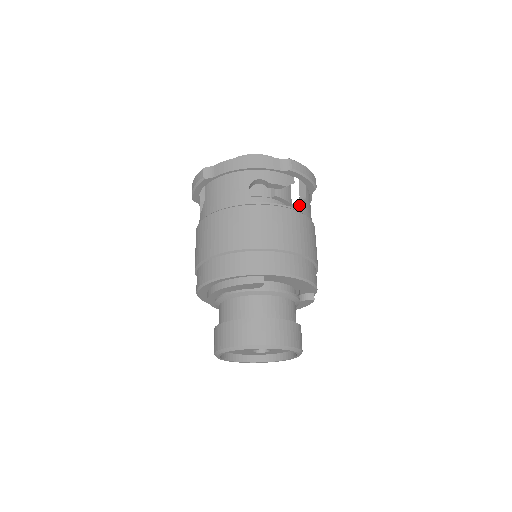
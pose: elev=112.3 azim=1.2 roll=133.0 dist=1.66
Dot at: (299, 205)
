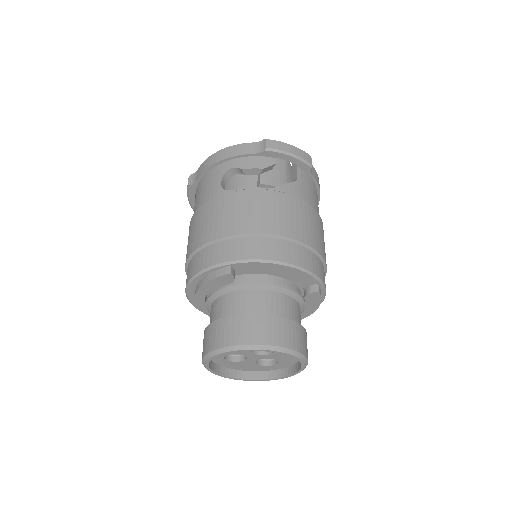
Dot at: (282, 185)
